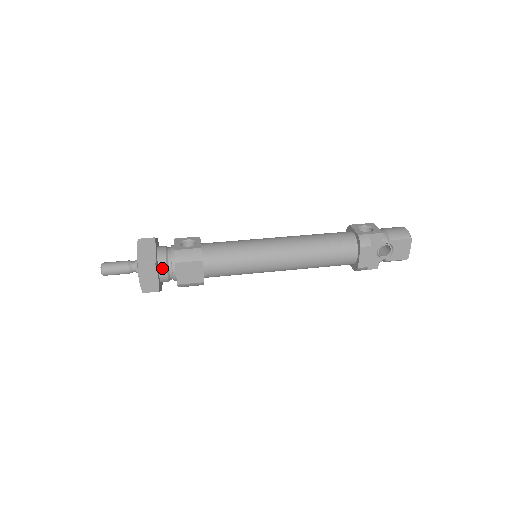
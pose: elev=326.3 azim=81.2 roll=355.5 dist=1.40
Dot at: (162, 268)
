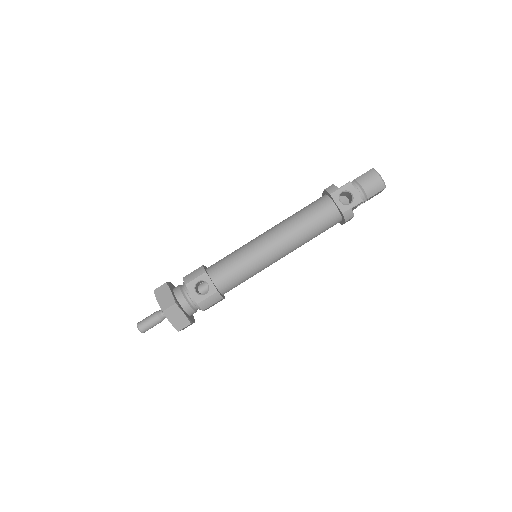
Dot at: (192, 314)
